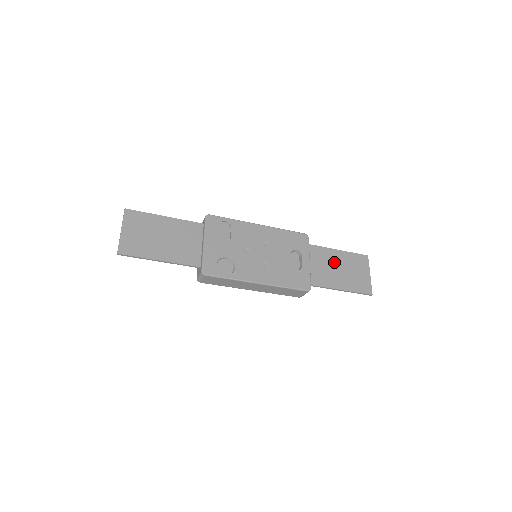
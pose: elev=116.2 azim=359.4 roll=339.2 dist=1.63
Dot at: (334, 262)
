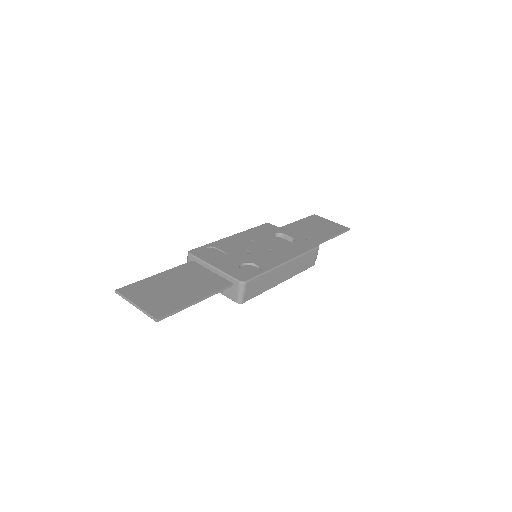
Dot at: (304, 228)
